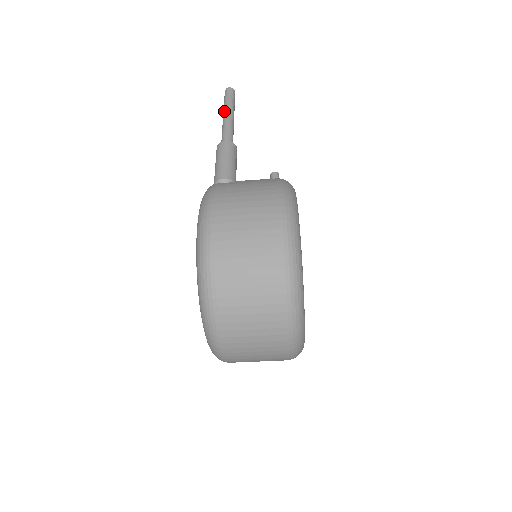
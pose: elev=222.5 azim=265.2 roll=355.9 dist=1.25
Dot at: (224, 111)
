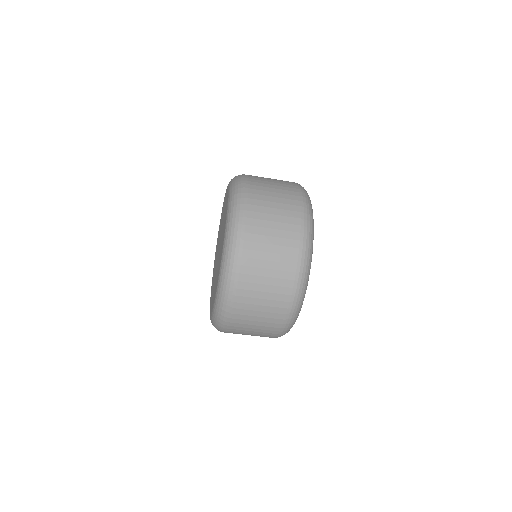
Dot at: occluded
